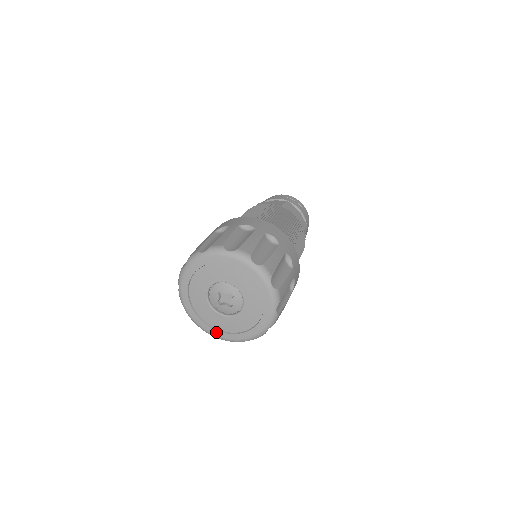
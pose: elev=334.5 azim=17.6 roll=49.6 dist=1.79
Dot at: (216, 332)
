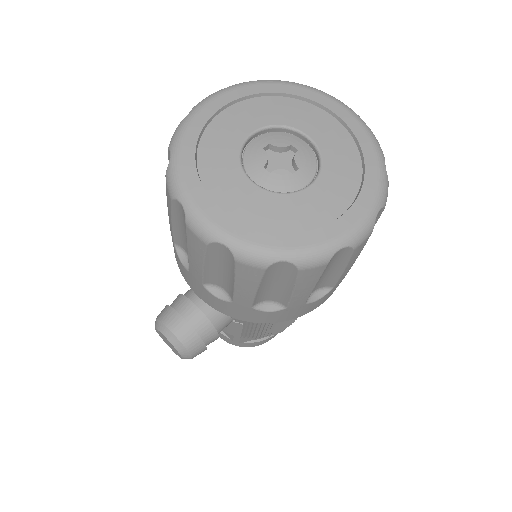
Dot at: (266, 236)
